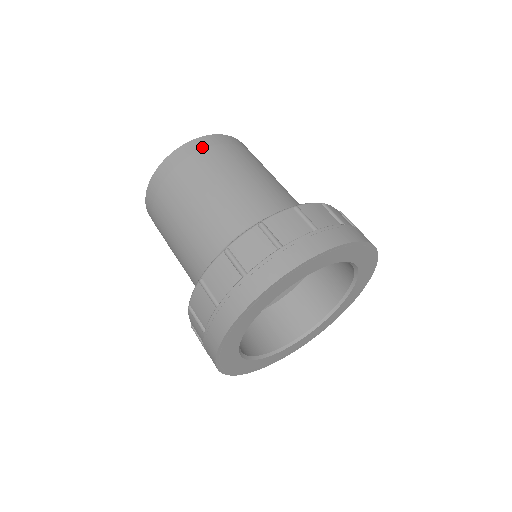
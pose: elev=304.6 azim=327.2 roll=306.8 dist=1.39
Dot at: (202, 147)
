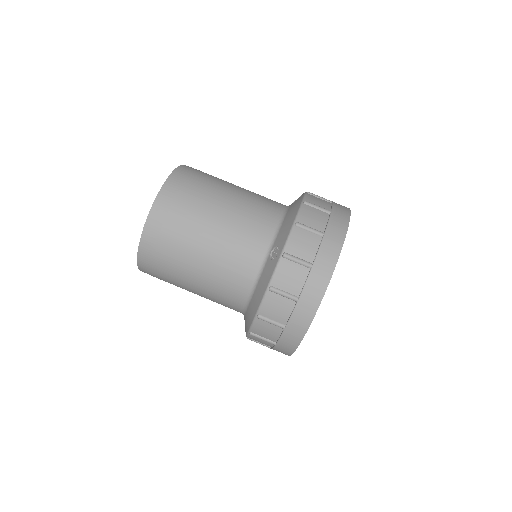
Dot at: (160, 224)
